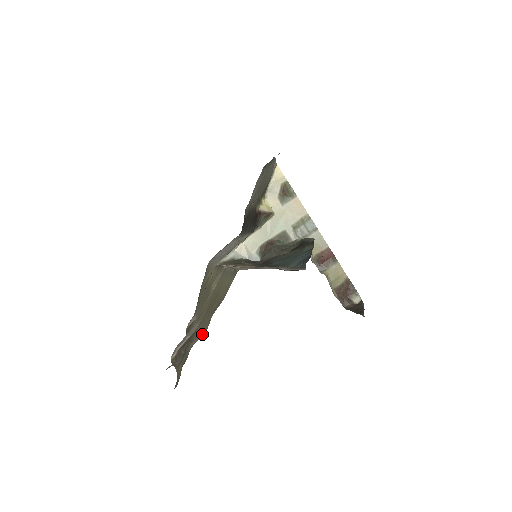
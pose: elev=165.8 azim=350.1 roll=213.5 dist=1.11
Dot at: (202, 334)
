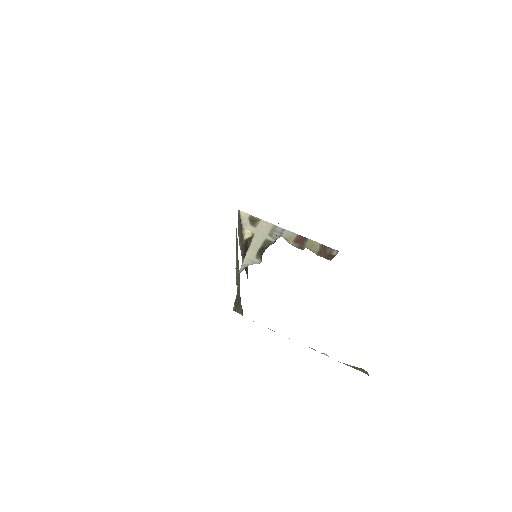
Dot at: occluded
